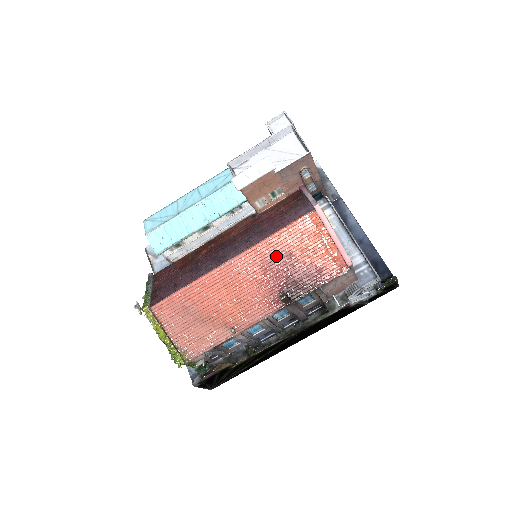
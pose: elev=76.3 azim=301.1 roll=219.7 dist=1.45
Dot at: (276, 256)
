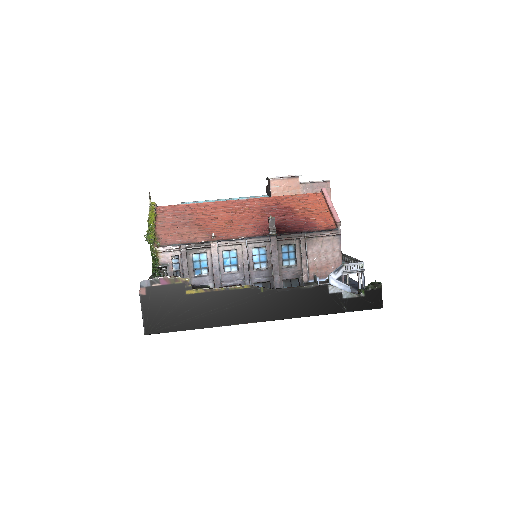
Dot at: (278, 207)
